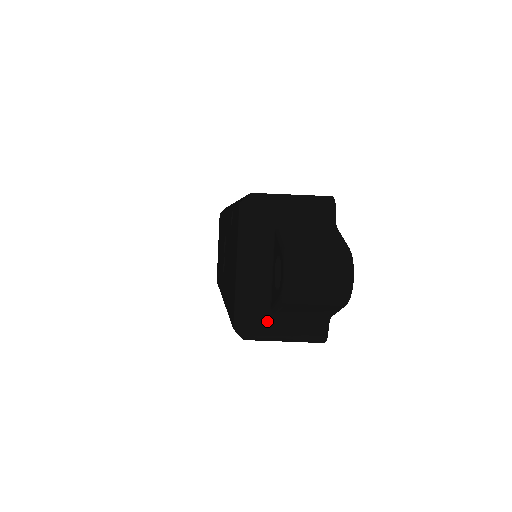
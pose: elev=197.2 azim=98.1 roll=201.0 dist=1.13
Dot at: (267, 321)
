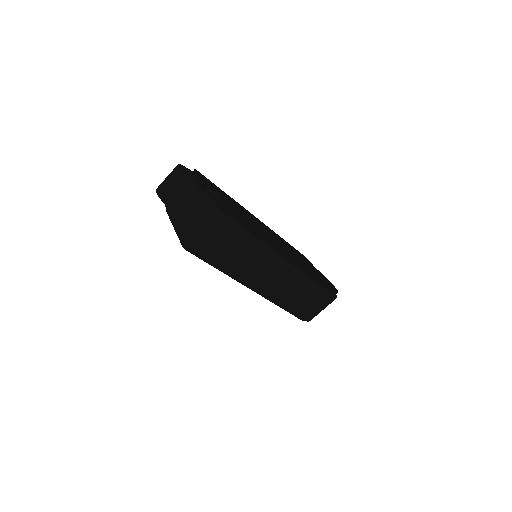
Dot at: (188, 228)
